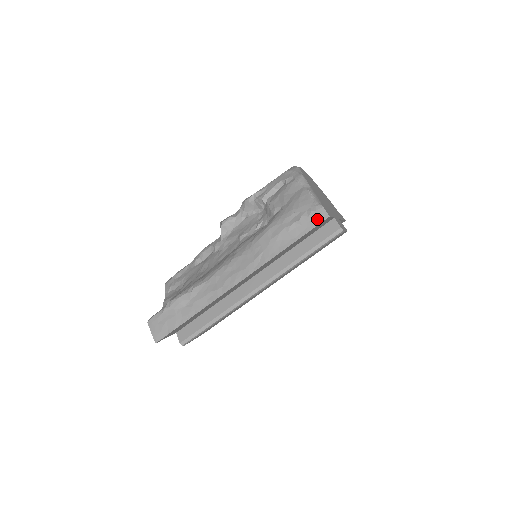
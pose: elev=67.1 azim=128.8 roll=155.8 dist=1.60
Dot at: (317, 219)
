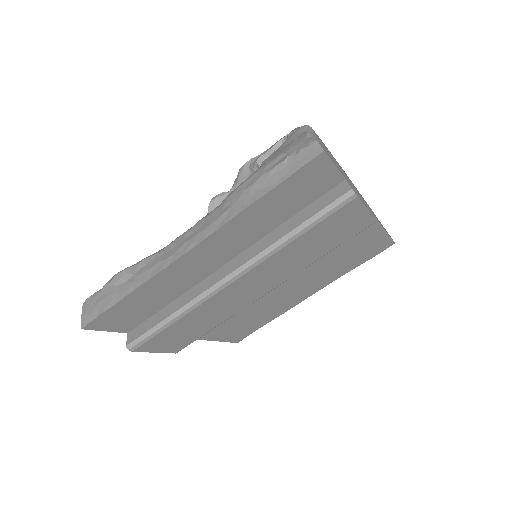
Dot at: (307, 156)
